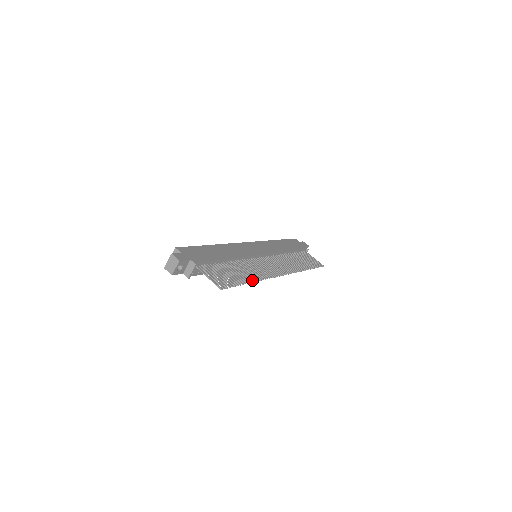
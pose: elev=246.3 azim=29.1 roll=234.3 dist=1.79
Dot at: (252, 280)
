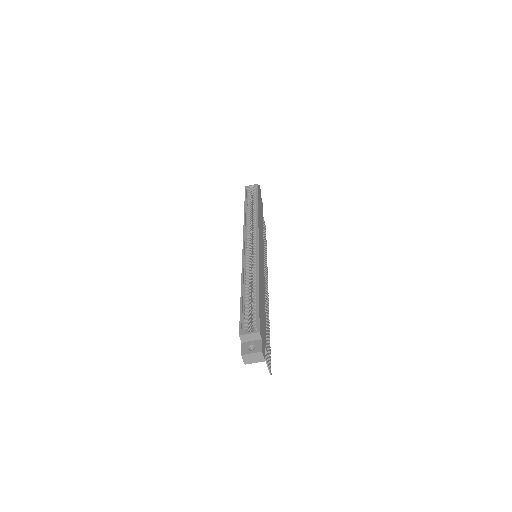
Dot at: (269, 325)
